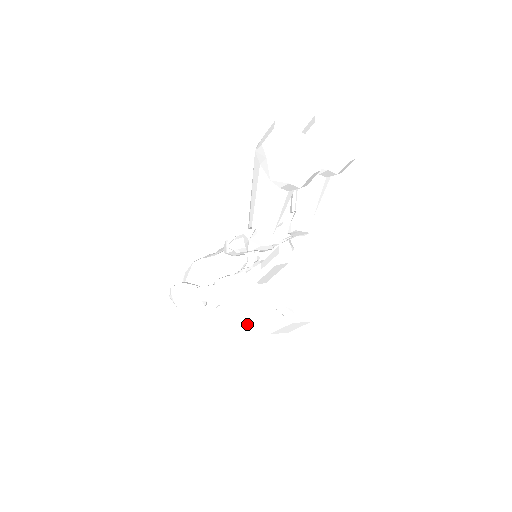
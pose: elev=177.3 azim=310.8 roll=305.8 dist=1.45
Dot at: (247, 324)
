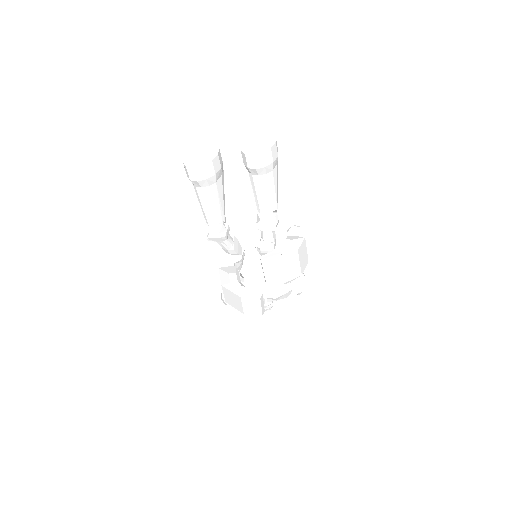
Dot at: (232, 305)
